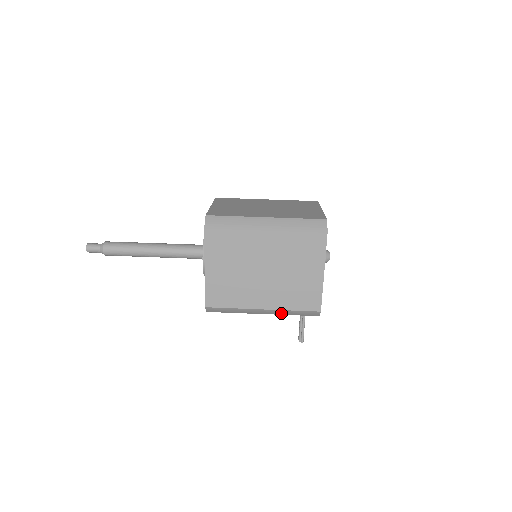
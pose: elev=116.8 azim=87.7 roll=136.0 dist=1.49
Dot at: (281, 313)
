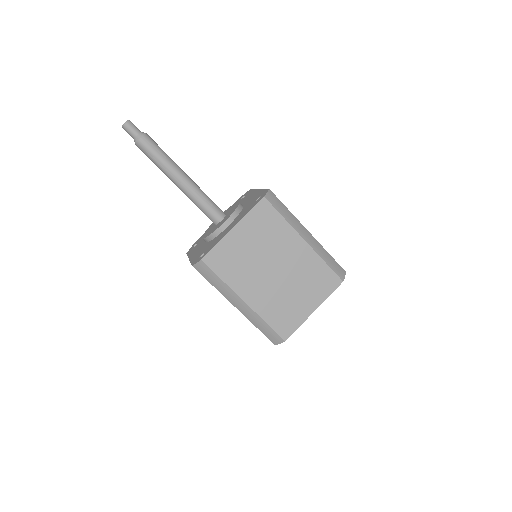
Dot at: occluded
